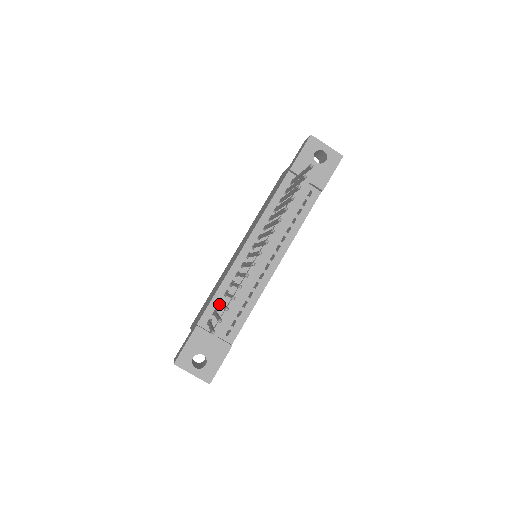
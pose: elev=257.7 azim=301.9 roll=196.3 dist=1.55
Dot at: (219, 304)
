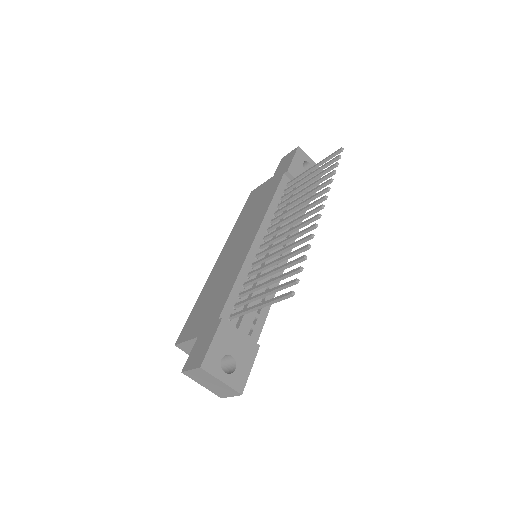
Dot at: (237, 298)
